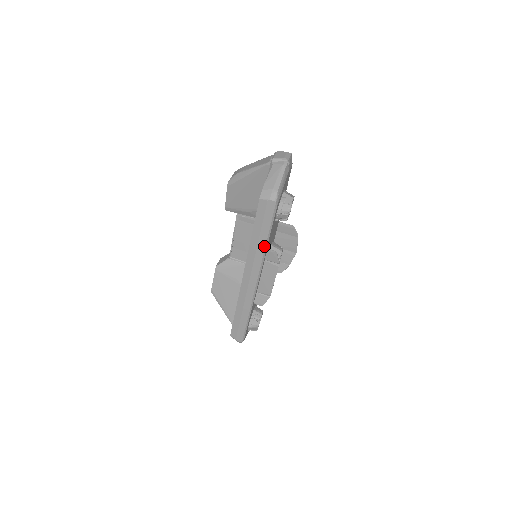
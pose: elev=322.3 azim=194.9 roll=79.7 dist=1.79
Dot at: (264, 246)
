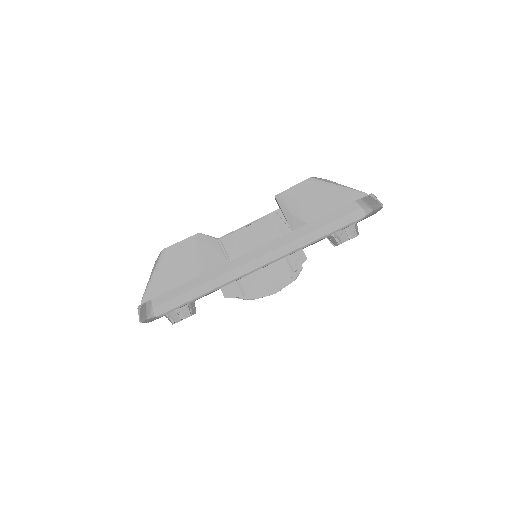
Dot at: (310, 241)
